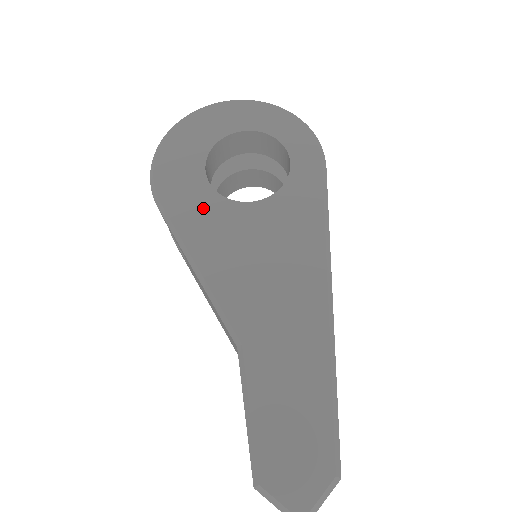
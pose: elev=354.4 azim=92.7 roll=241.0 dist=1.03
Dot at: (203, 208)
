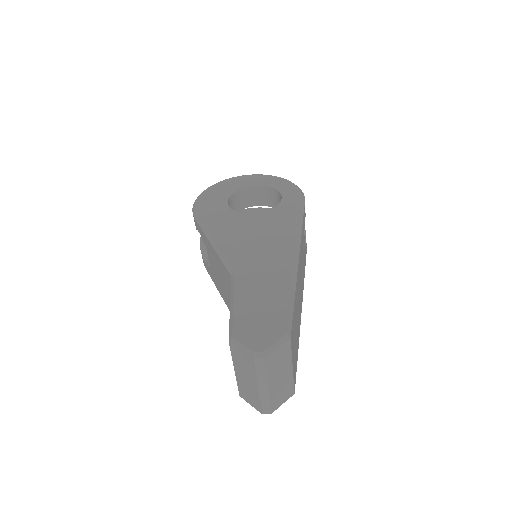
Dot at: (223, 216)
